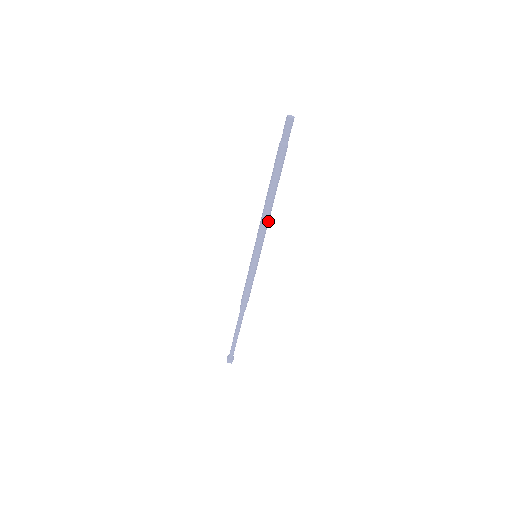
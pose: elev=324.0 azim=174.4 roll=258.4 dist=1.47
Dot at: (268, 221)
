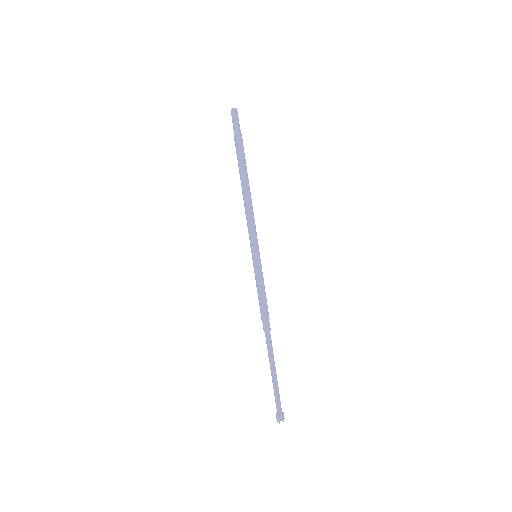
Dot at: (252, 211)
